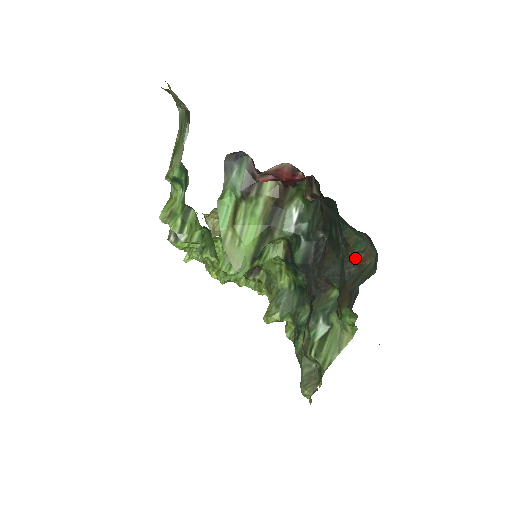
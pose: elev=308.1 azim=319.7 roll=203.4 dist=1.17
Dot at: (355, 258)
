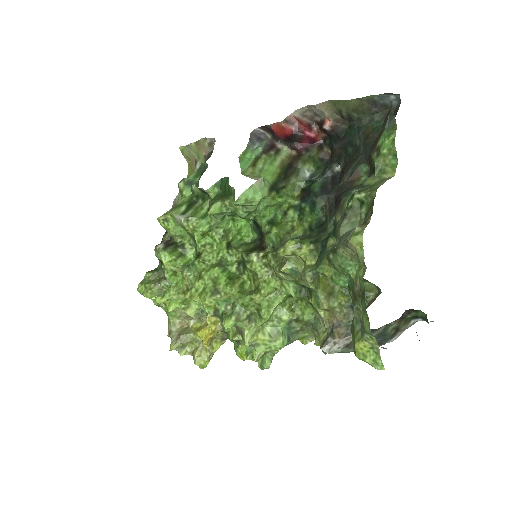
Dot at: (376, 133)
